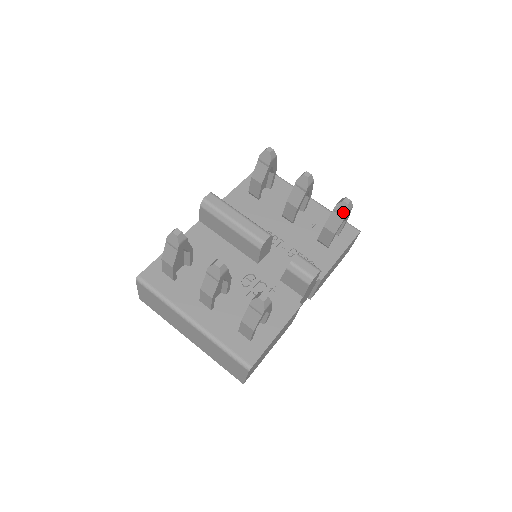
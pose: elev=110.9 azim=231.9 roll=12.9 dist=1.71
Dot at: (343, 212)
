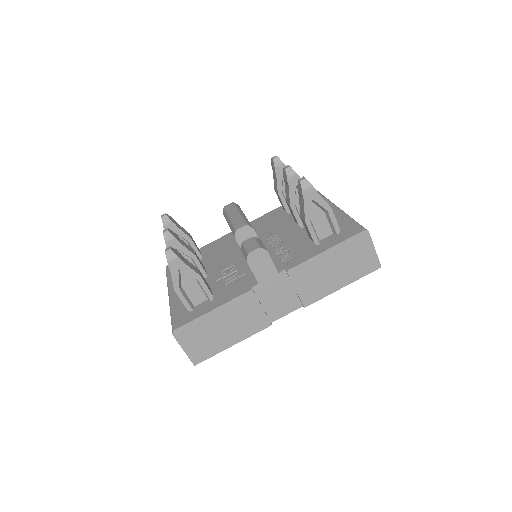
Dot at: (301, 192)
